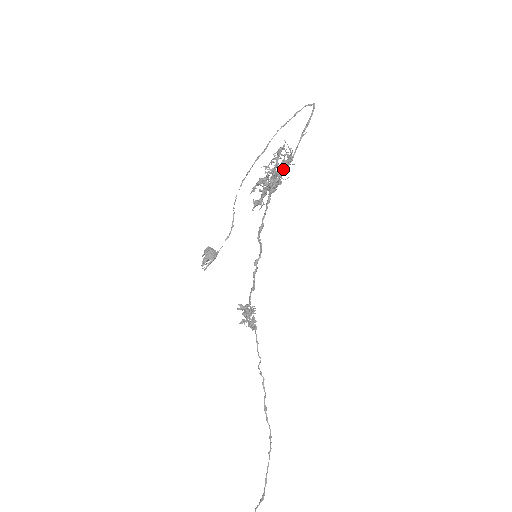
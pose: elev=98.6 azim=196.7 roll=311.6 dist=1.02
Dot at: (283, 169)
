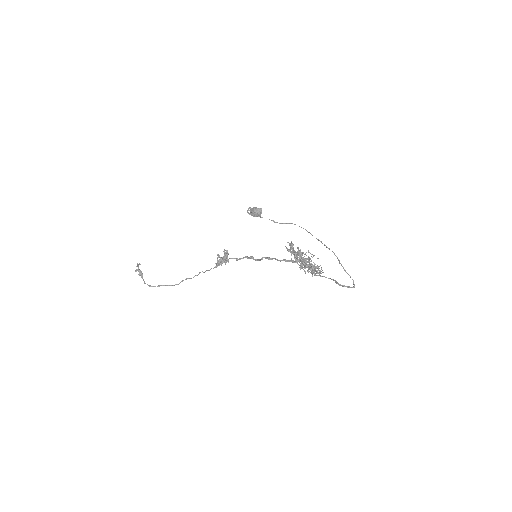
Dot at: (308, 268)
